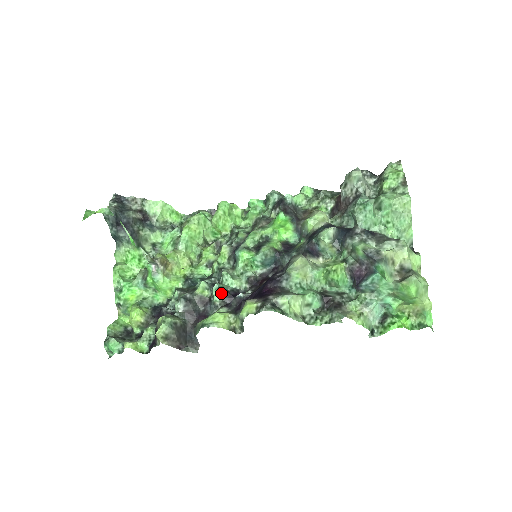
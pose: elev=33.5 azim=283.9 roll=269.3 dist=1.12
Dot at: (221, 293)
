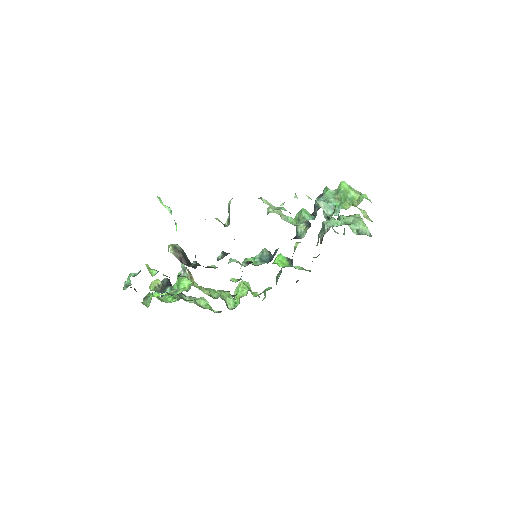
Dot at: (224, 253)
